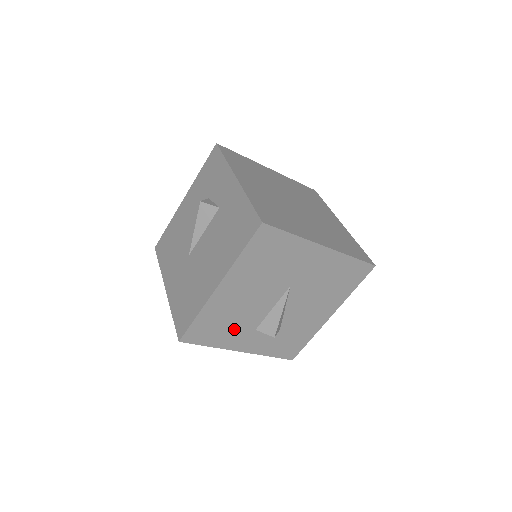
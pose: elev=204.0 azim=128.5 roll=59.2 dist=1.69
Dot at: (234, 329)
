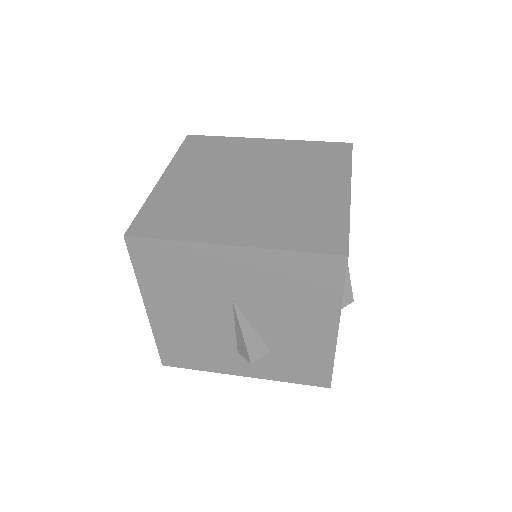
Dot at: (210, 352)
